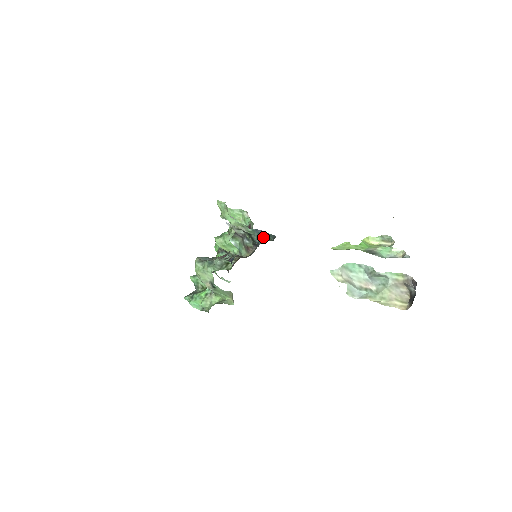
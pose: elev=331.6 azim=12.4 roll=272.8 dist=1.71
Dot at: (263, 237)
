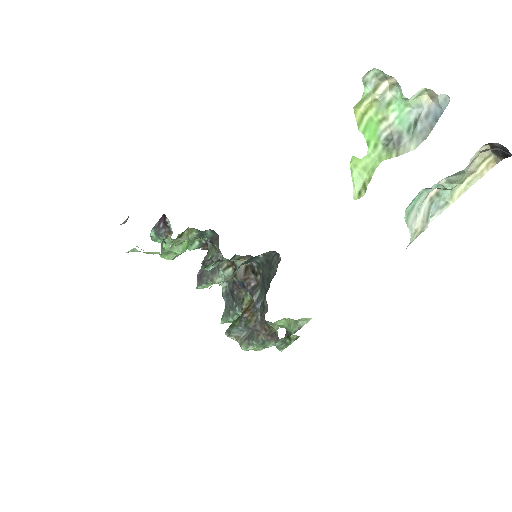
Dot at: (256, 258)
